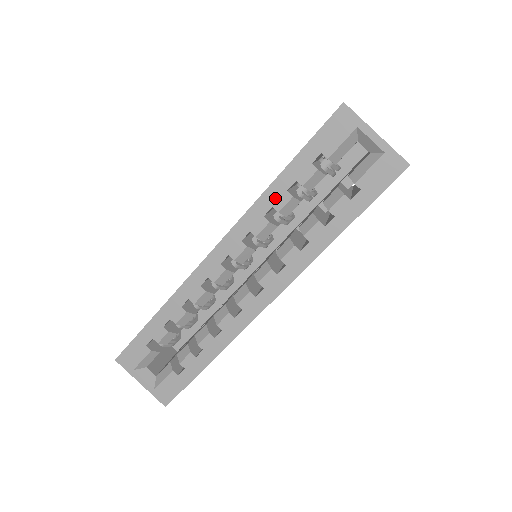
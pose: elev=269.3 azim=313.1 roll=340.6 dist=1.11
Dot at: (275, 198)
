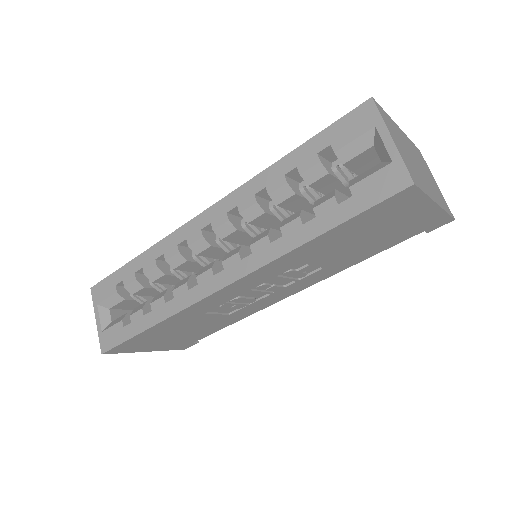
Dot at: (271, 179)
